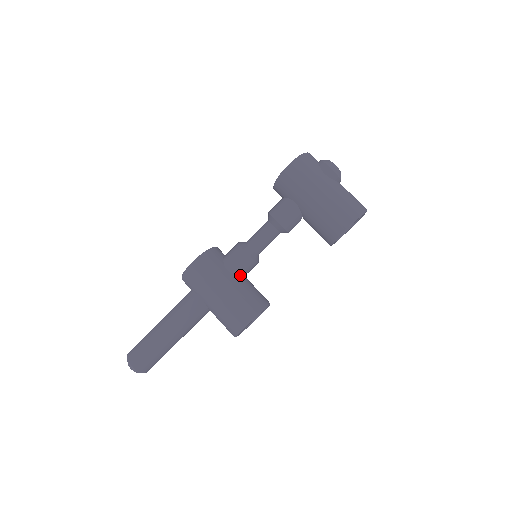
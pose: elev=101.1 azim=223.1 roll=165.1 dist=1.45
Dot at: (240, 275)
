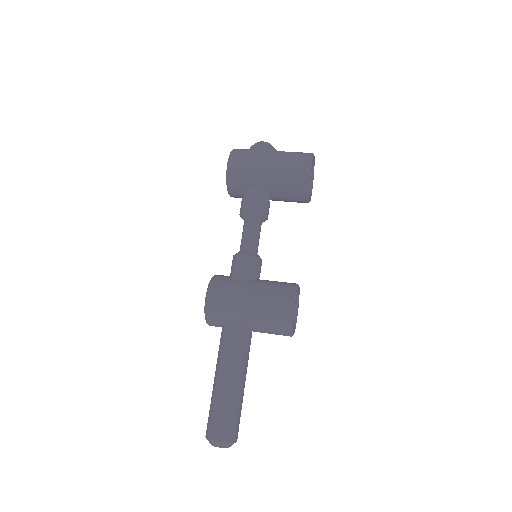
Dot at: occluded
